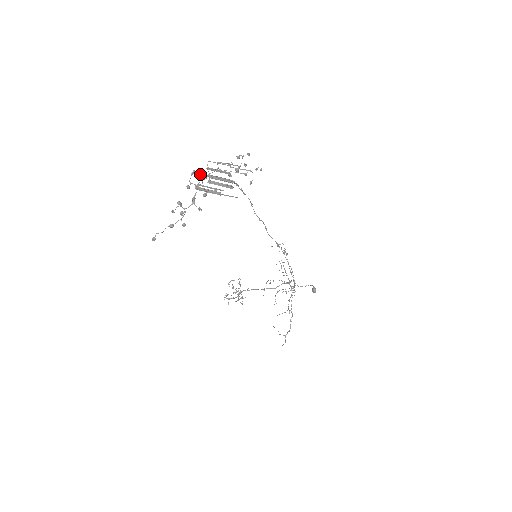
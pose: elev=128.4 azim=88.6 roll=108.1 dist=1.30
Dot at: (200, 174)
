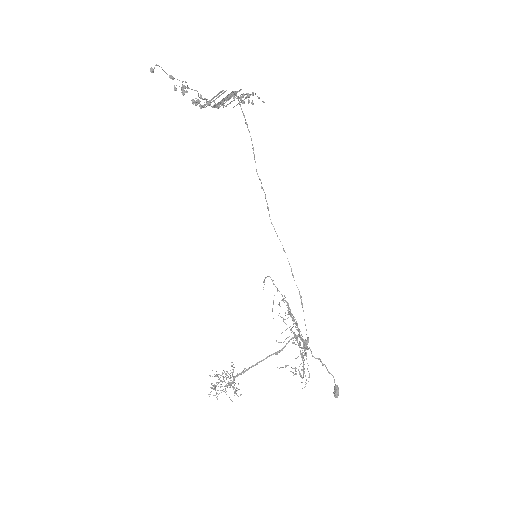
Dot at: occluded
